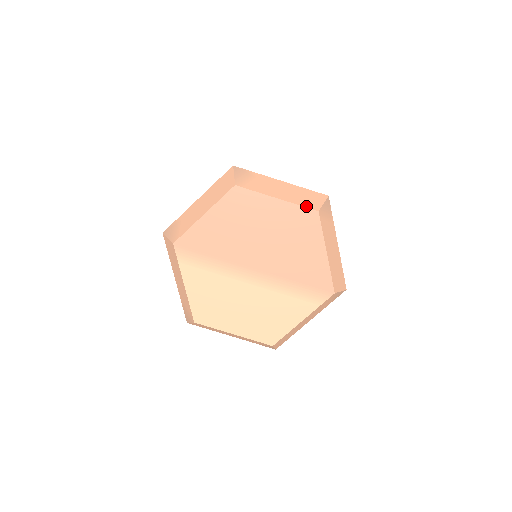
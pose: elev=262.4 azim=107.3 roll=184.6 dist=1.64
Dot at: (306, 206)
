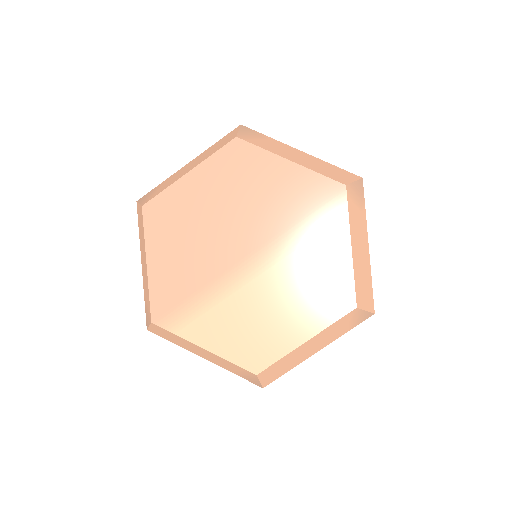
Dot at: (221, 147)
